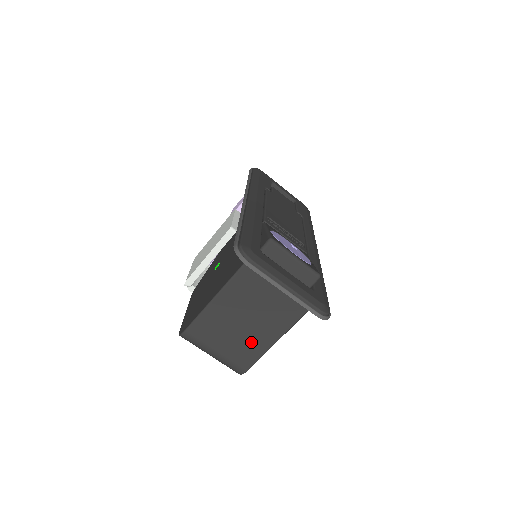
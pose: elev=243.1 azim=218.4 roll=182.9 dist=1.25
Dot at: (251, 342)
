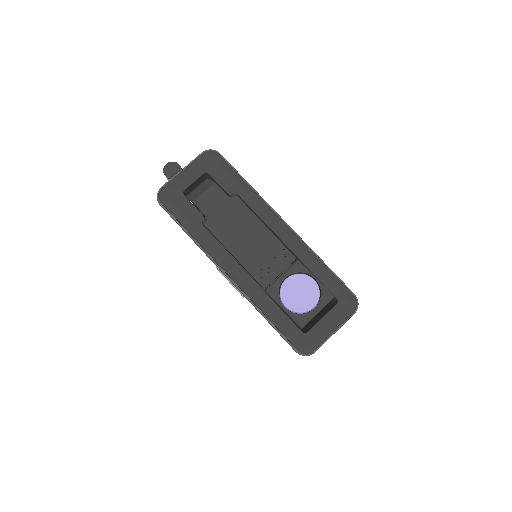
Dot at: occluded
